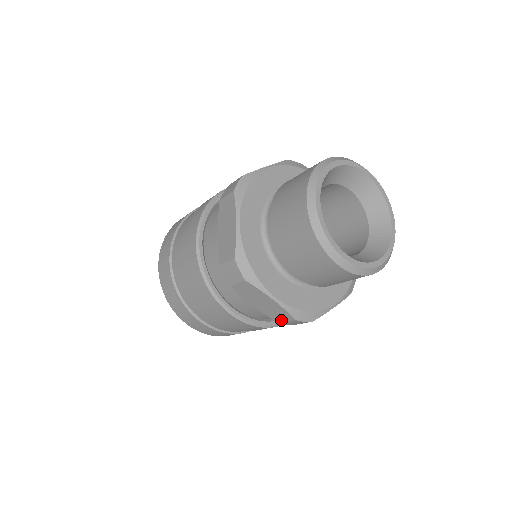
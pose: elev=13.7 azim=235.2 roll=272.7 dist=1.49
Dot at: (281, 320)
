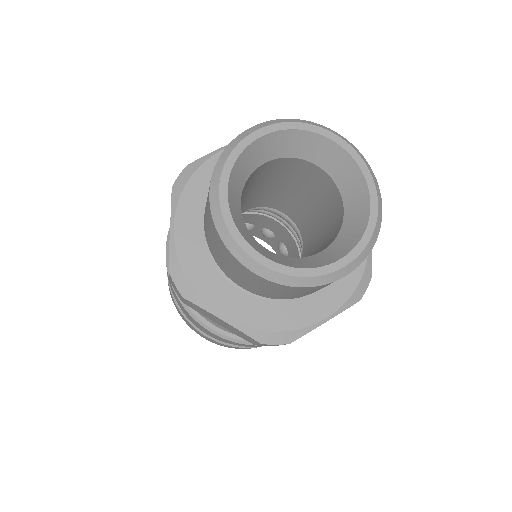
Dot at: (252, 342)
